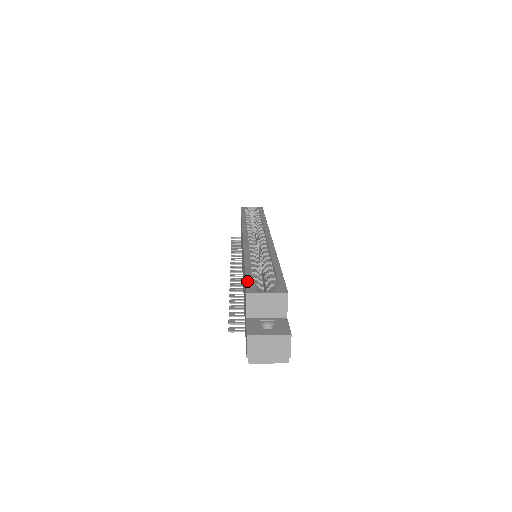
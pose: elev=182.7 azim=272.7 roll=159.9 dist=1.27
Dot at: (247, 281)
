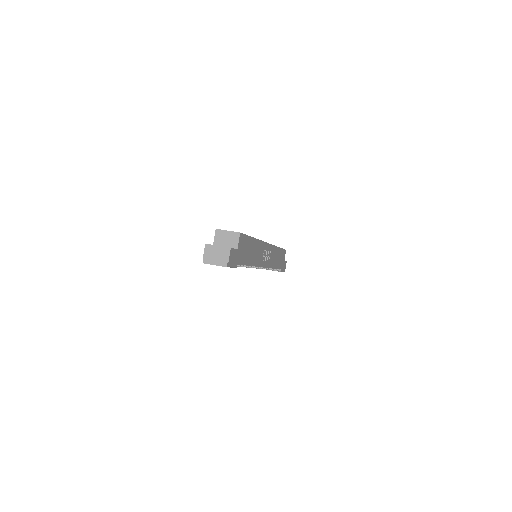
Dot at: occluded
